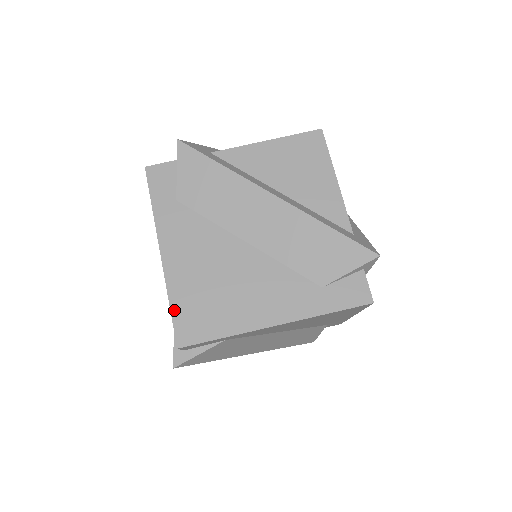
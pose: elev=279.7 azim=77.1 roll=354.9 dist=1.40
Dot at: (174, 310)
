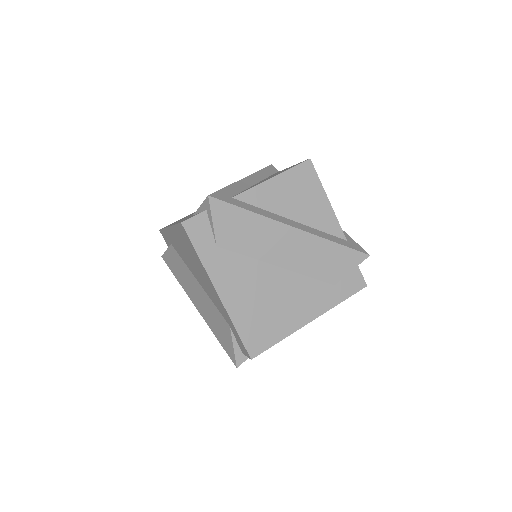
Dot at: (241, 333)
